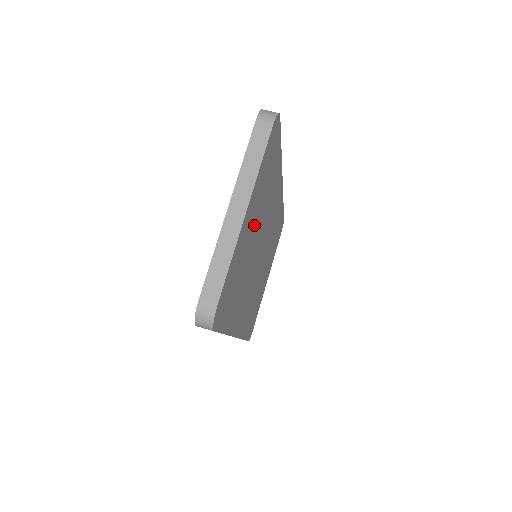
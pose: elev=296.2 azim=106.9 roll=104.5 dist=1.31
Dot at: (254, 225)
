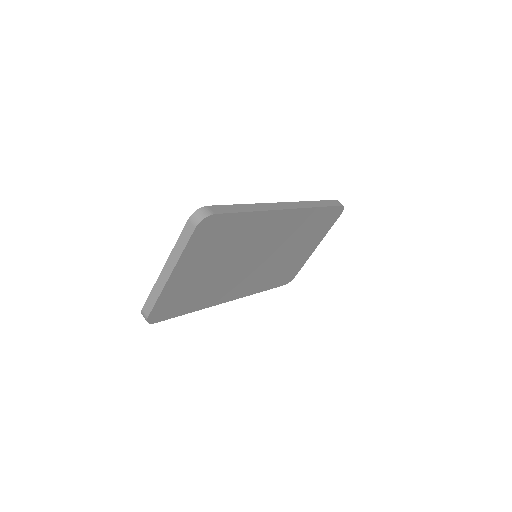
Dot at: (207, 265)
